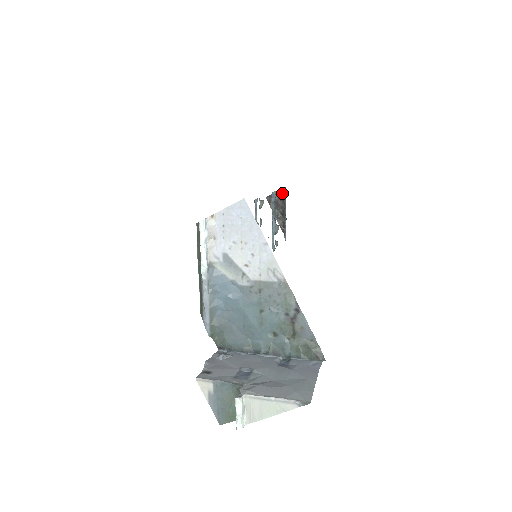
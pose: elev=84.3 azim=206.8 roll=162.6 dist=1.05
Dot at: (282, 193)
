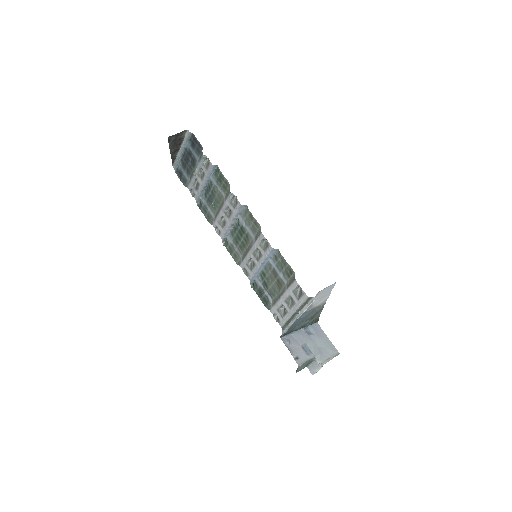
Dot at: (183, 134)
